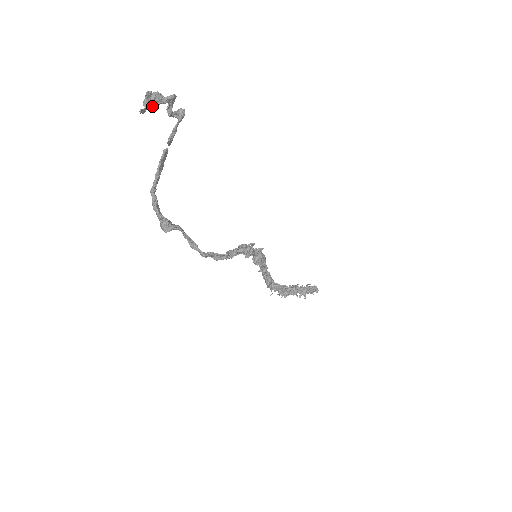
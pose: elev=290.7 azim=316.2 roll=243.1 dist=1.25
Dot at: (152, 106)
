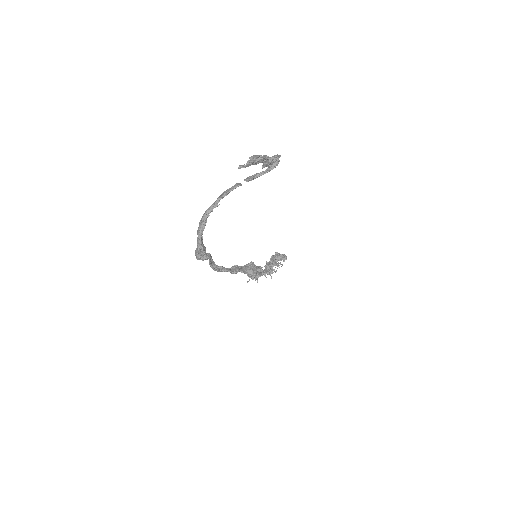
Dot at: (253, 164)
